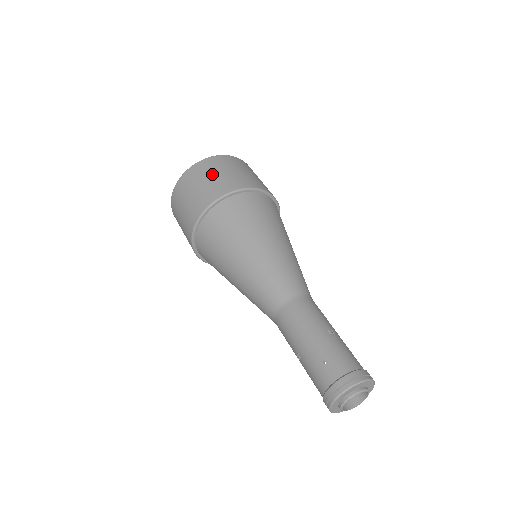
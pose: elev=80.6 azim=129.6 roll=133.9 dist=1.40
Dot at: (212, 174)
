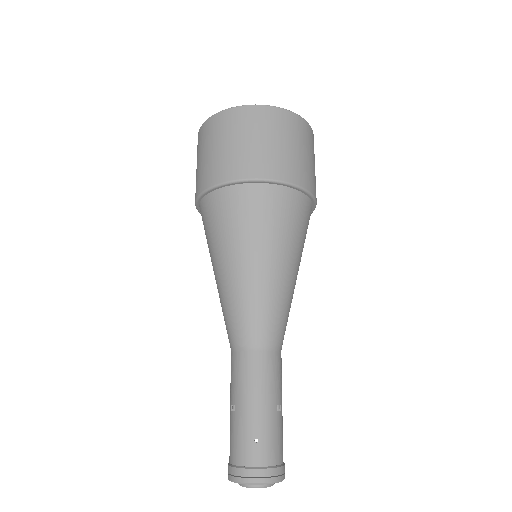
Dot at: (278, 138)
